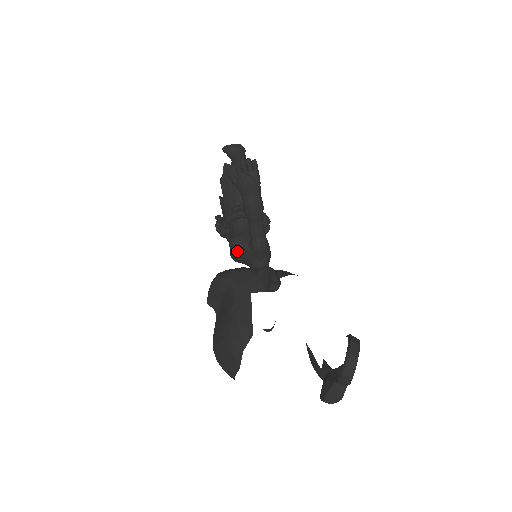
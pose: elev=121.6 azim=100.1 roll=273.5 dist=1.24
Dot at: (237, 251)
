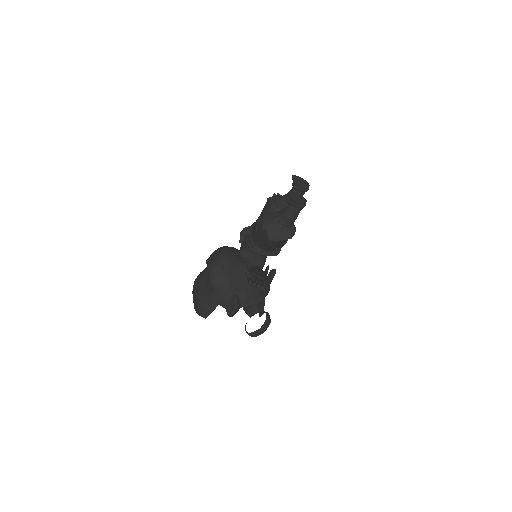
Dot at: occluded
